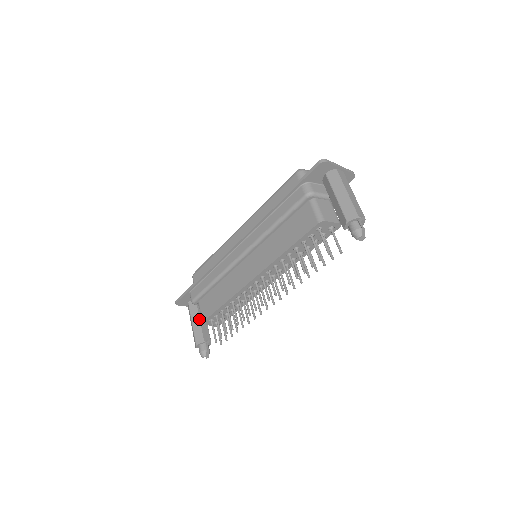
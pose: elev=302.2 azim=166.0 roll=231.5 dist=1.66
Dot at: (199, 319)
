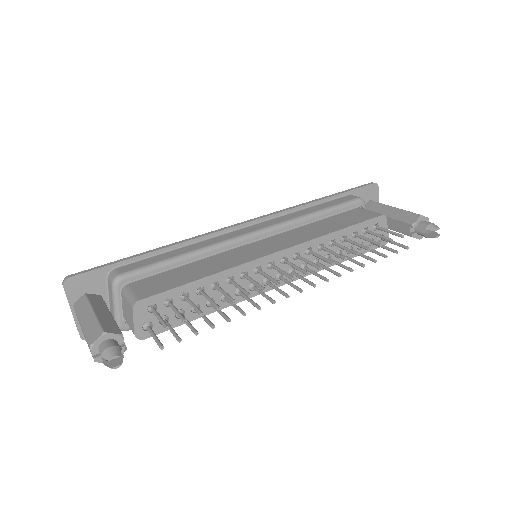
Dot at: (110, 312)
